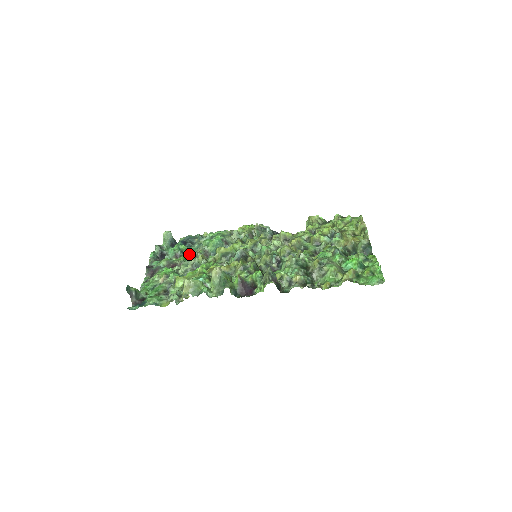
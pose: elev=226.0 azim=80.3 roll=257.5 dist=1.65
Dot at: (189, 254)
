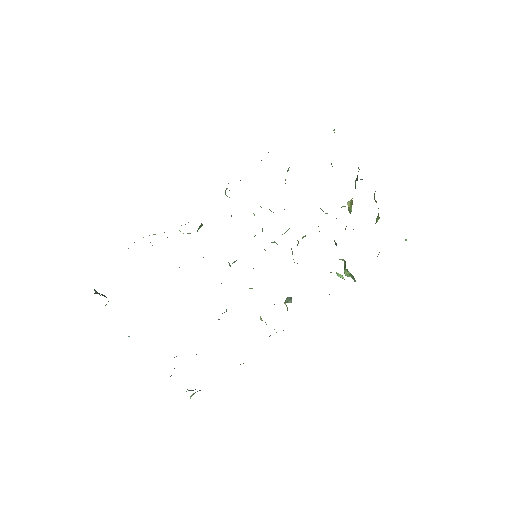
Dot at: occluded
